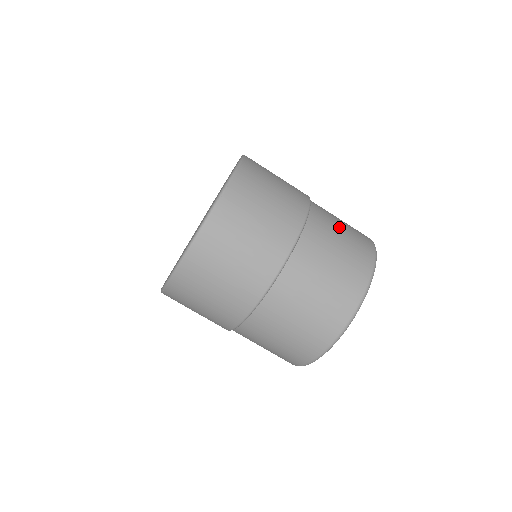
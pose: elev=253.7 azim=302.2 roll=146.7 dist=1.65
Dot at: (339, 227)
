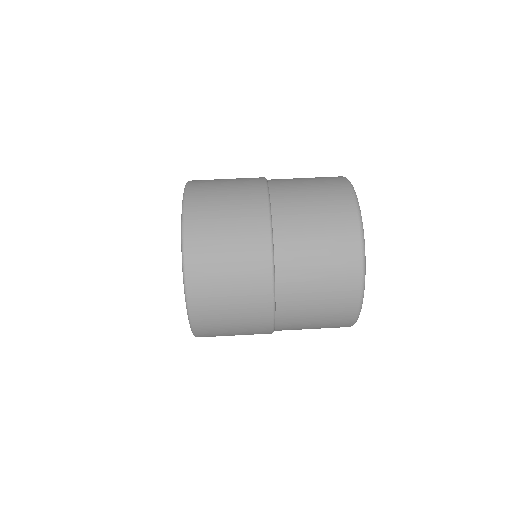
Dot at: occluded
